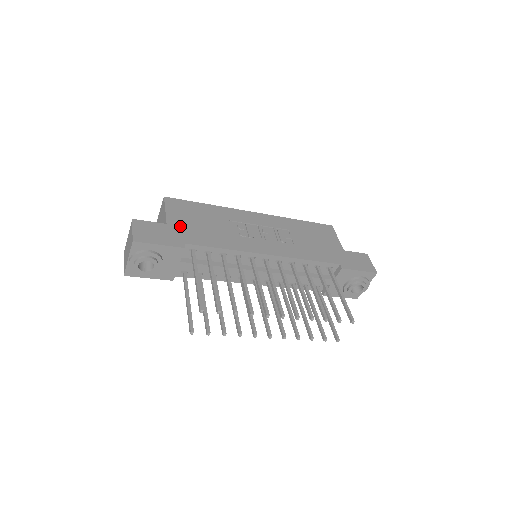
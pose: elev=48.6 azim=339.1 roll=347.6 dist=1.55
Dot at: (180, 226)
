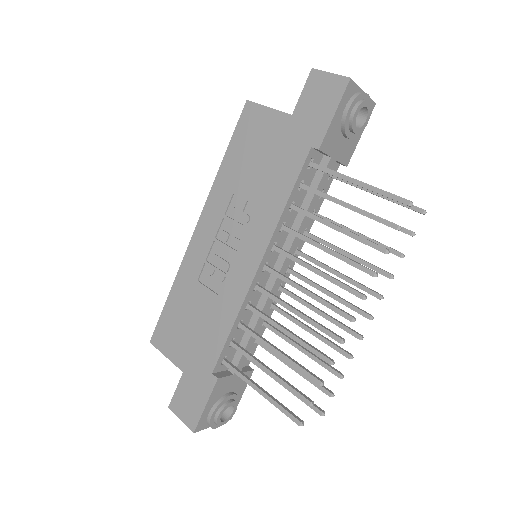
Dot at: (189, 358)
